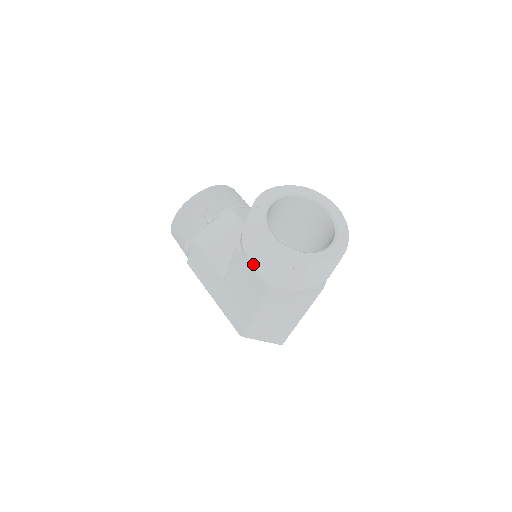
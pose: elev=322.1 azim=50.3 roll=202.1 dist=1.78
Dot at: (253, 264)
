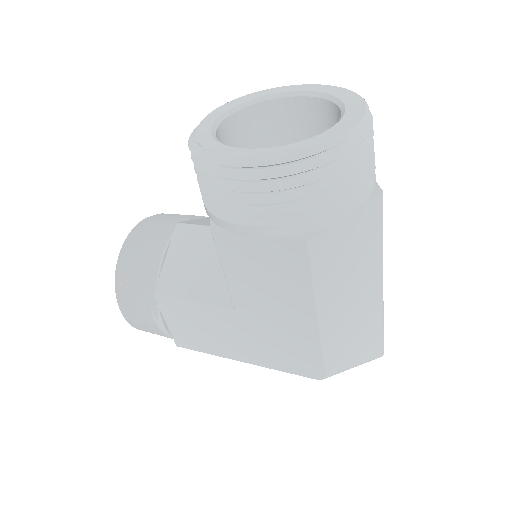
Dot at: (254, 226)
